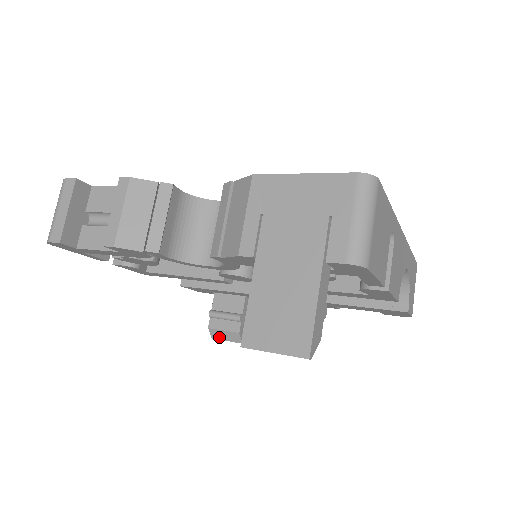
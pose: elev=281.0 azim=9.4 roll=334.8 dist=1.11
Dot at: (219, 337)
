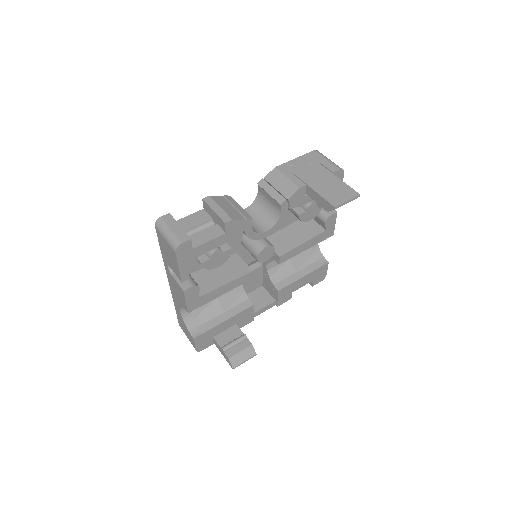
Dot at: (238, 362)
